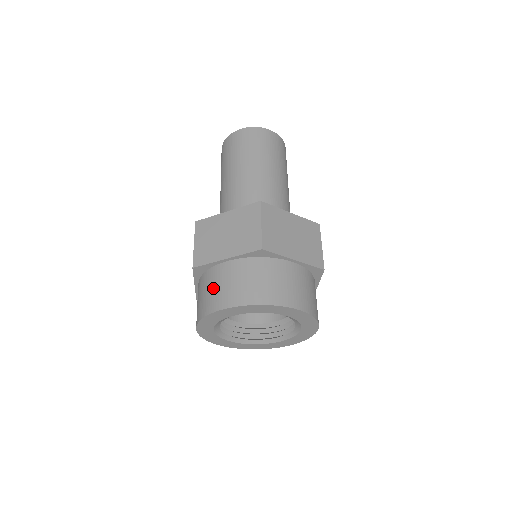
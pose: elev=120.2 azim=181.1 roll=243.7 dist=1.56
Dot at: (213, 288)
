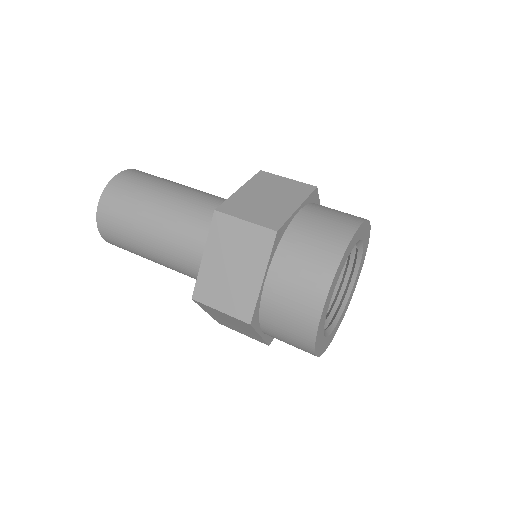
Dot at: (317, 234)
